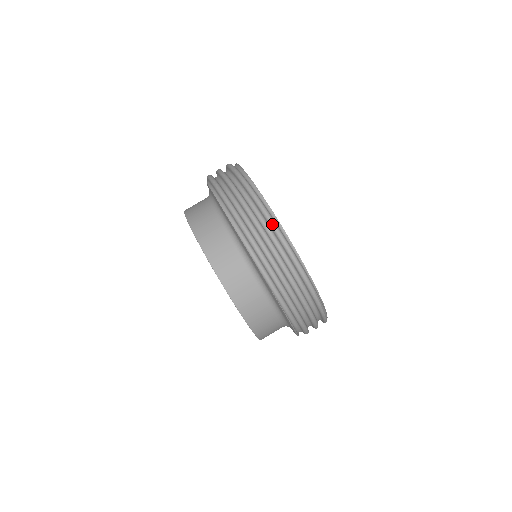
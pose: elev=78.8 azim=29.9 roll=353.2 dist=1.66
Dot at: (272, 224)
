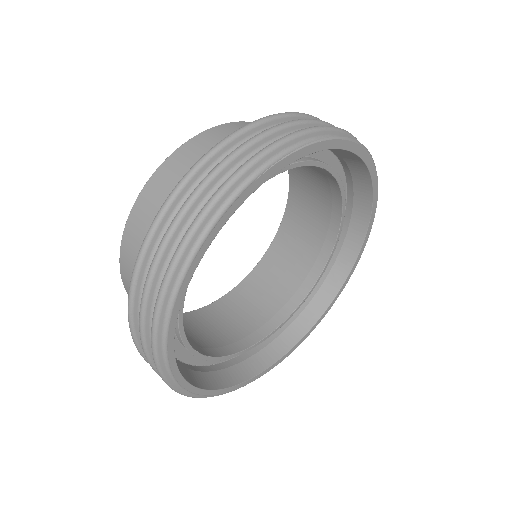
Dot at: (151, 344)
